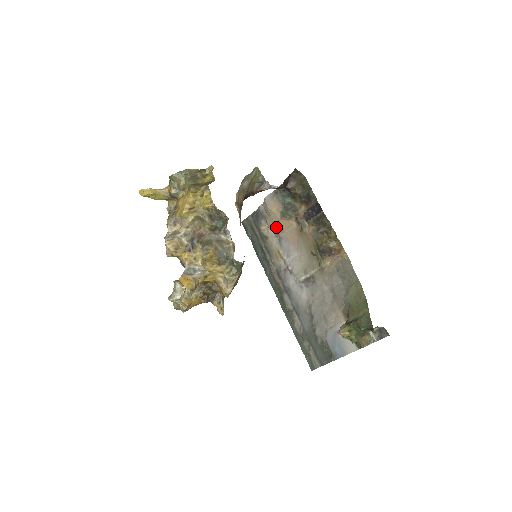
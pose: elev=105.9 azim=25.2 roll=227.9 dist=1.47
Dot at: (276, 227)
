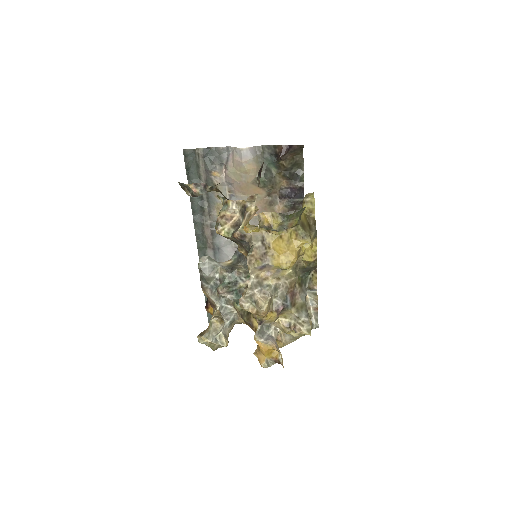
Dot at: (238, 185)
